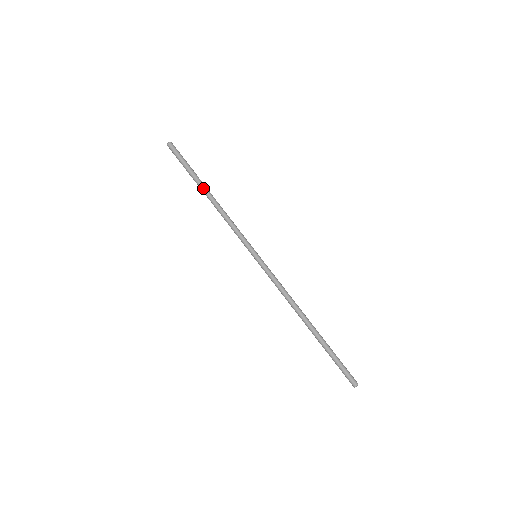
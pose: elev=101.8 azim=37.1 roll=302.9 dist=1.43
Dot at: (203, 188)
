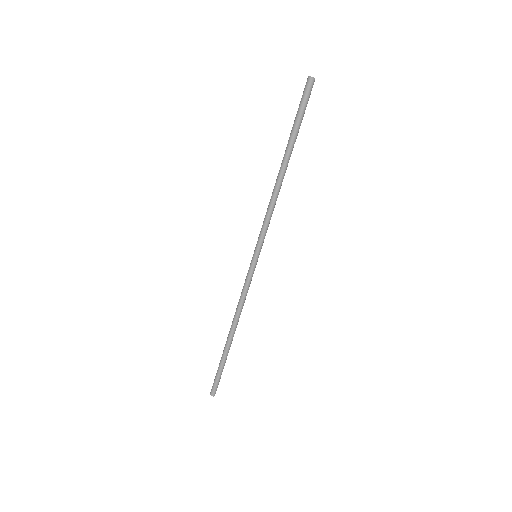
Dot at: (288, 159)
